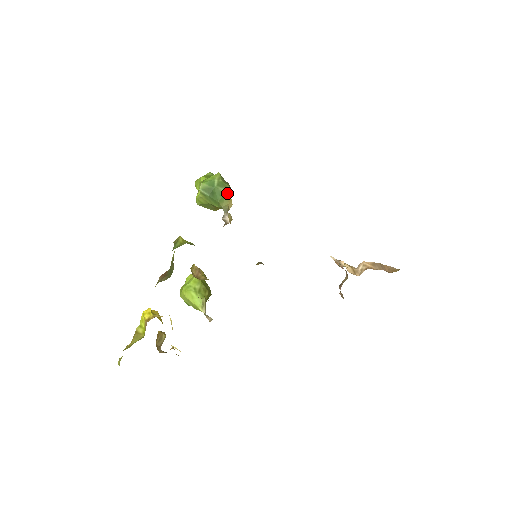
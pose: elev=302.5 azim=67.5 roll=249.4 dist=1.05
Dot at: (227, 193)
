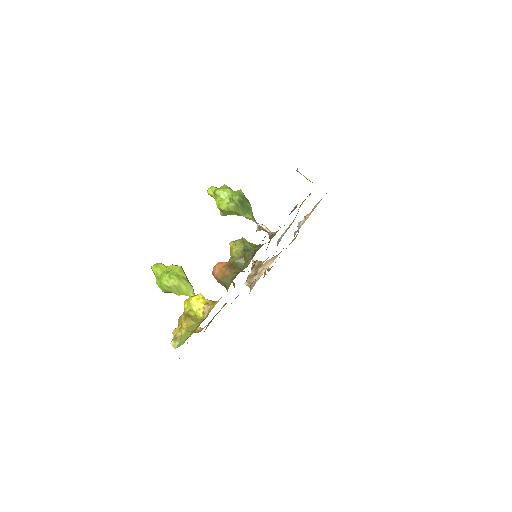
Dot at: (251, 208)
